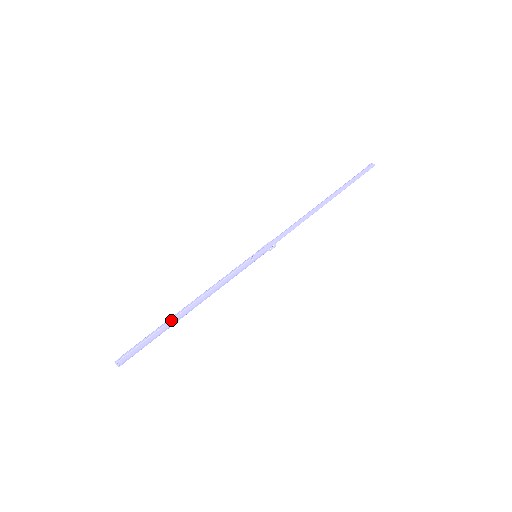
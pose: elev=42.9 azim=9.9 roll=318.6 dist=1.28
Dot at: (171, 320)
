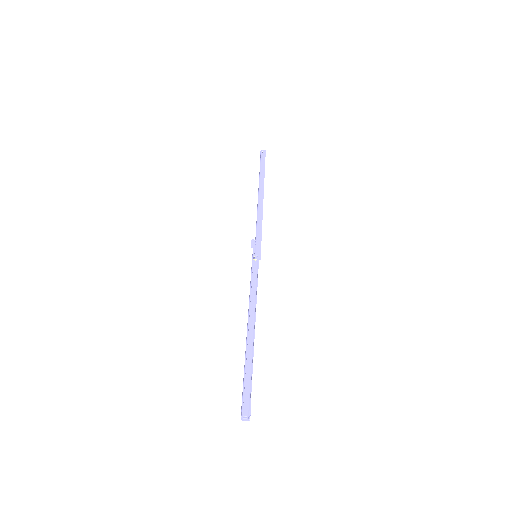
Dot at: (247, 348)
